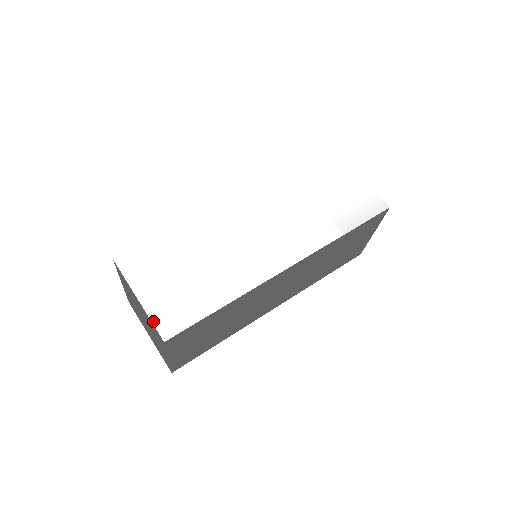
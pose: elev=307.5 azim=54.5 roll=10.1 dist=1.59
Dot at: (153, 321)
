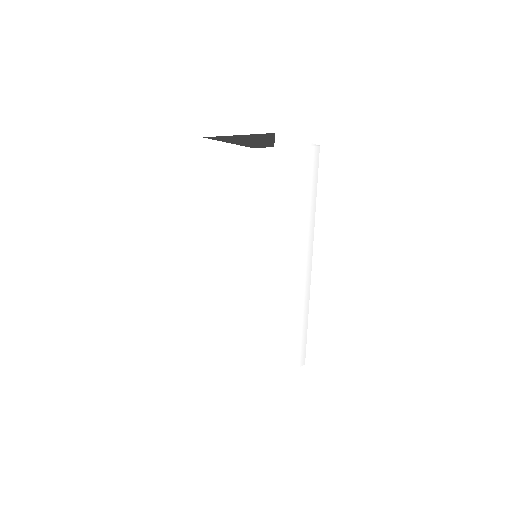
Dot at: (296, 368)
